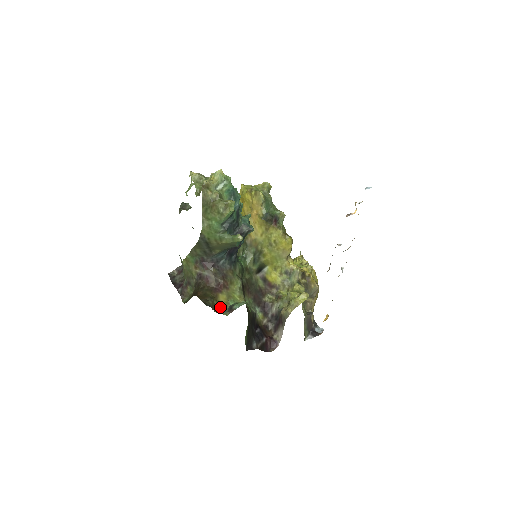
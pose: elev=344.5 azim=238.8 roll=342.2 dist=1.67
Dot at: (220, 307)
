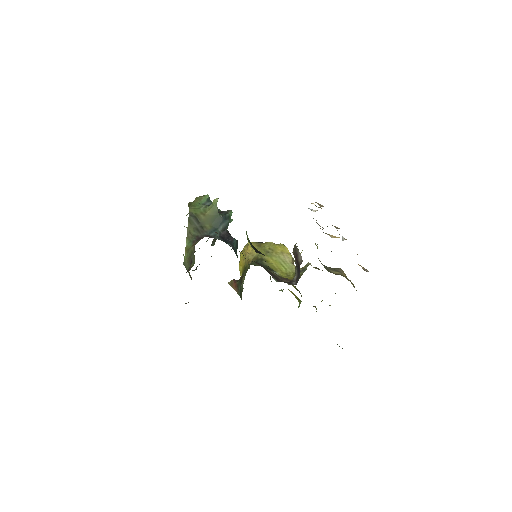
Dot at: occluded
